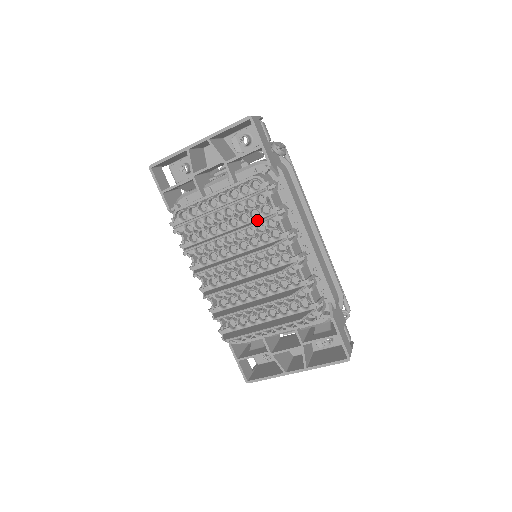
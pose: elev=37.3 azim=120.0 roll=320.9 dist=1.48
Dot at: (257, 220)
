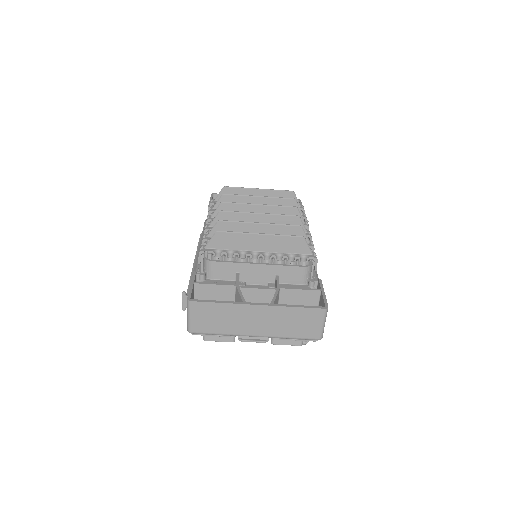
Dot at: occluded
